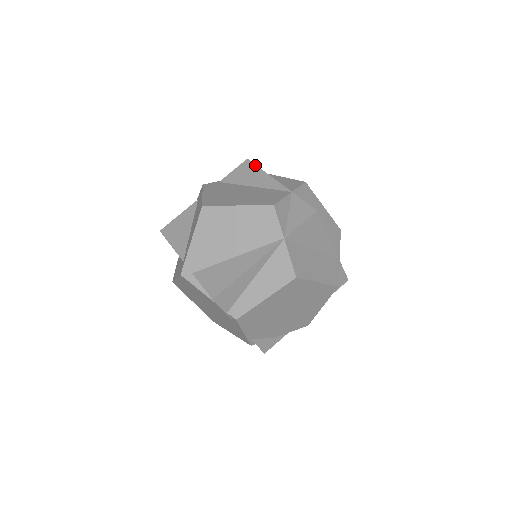
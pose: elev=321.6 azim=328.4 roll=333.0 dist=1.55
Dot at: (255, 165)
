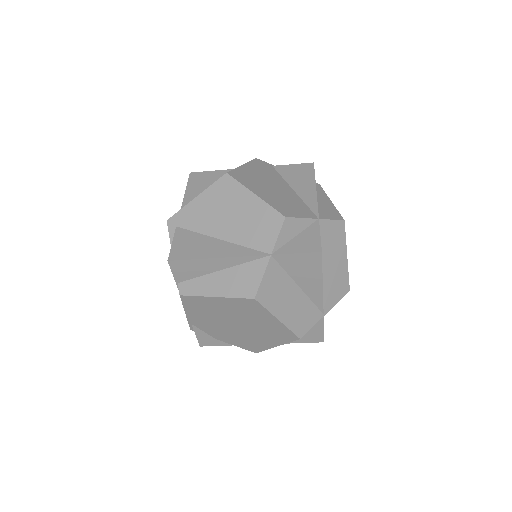
Dot at: (314, 173)
